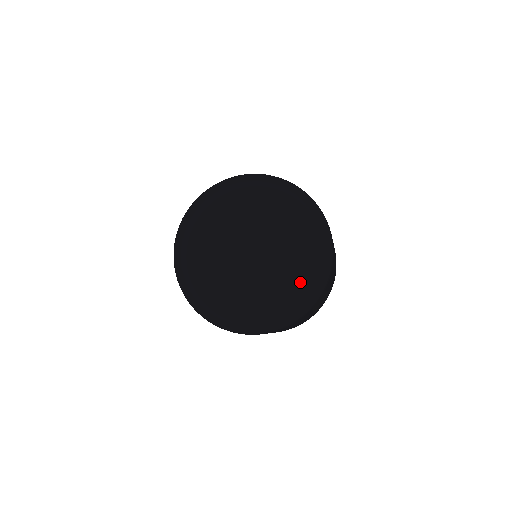
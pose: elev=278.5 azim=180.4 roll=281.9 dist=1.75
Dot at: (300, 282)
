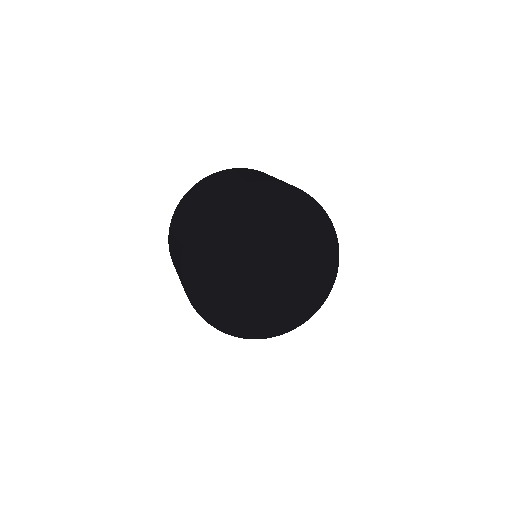
Dot at: (332, 250)
